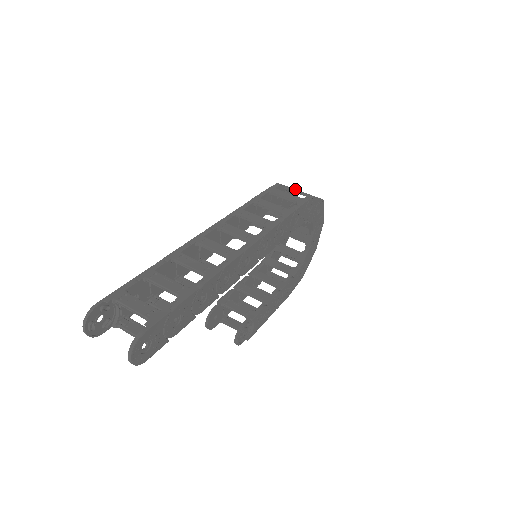
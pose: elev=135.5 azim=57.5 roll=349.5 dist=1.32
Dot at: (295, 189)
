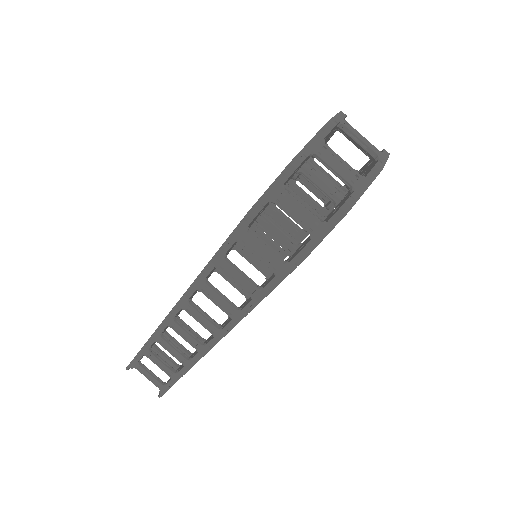
Dot at: occluded
